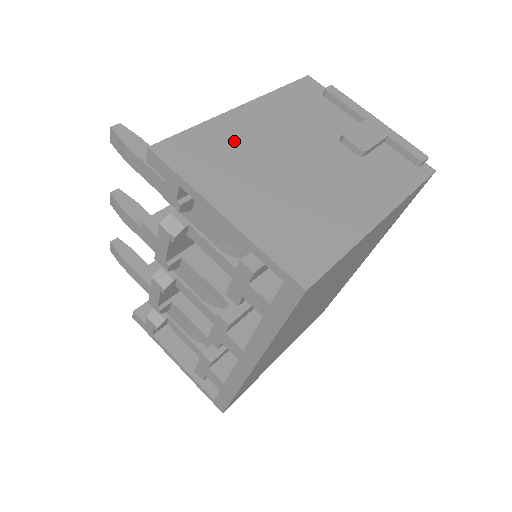
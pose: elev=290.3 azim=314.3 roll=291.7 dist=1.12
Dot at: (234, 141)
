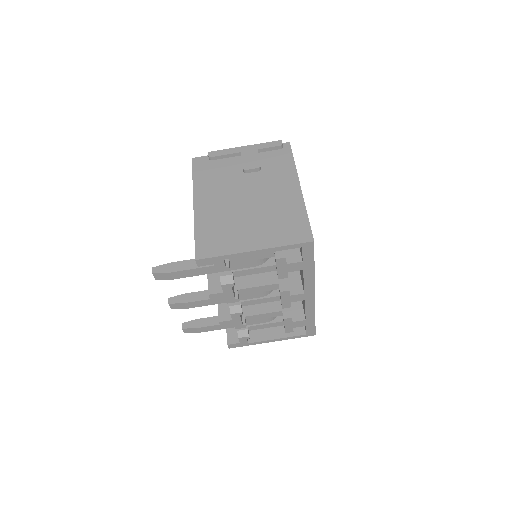
Dot at: (215, 221)
